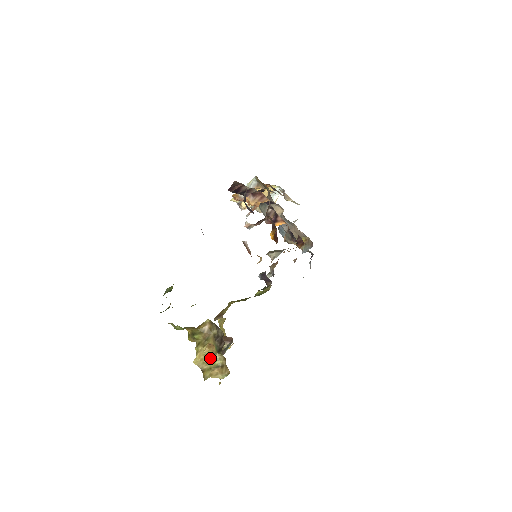
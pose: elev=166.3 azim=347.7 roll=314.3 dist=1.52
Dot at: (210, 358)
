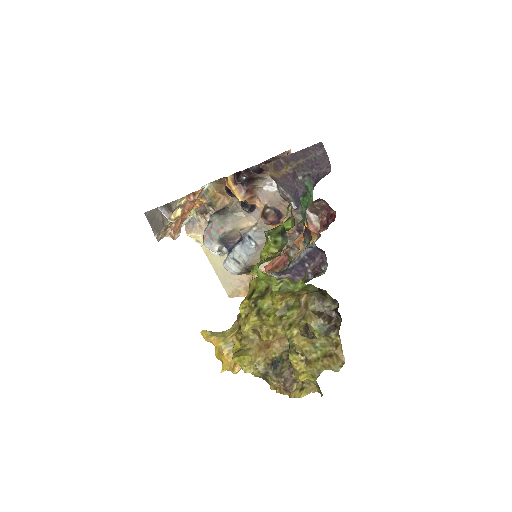
Dot at: (314, 344)
